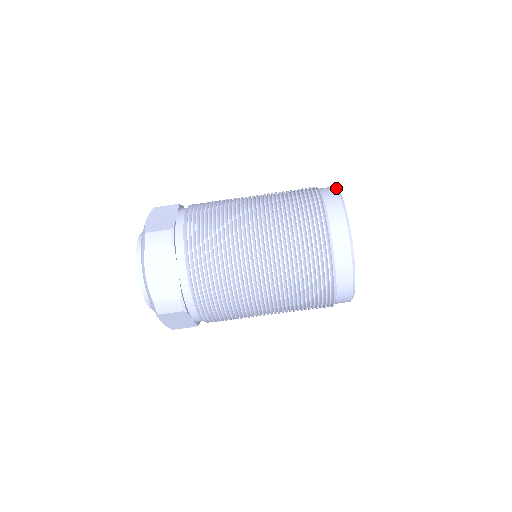
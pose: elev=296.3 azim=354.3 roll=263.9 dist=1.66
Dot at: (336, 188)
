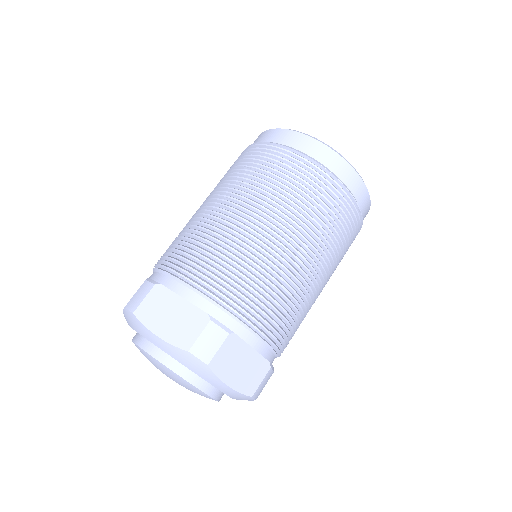
Dot at: occluded
